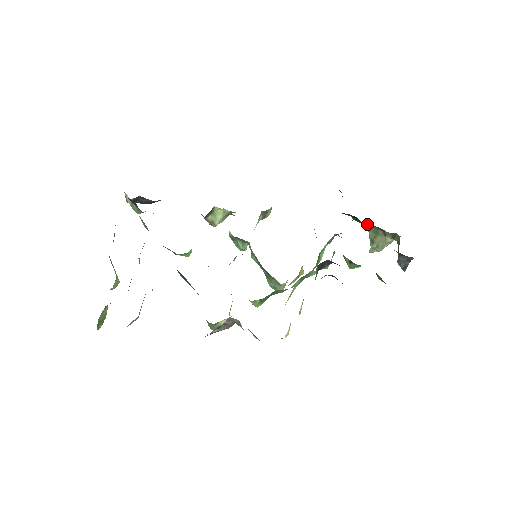
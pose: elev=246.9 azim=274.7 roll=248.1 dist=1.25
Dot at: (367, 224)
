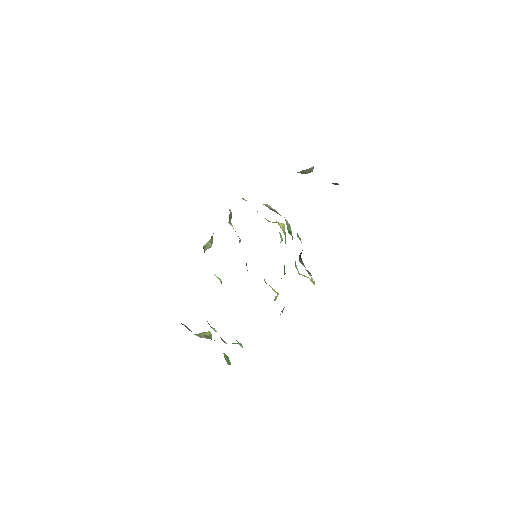
Dot at: occluded
